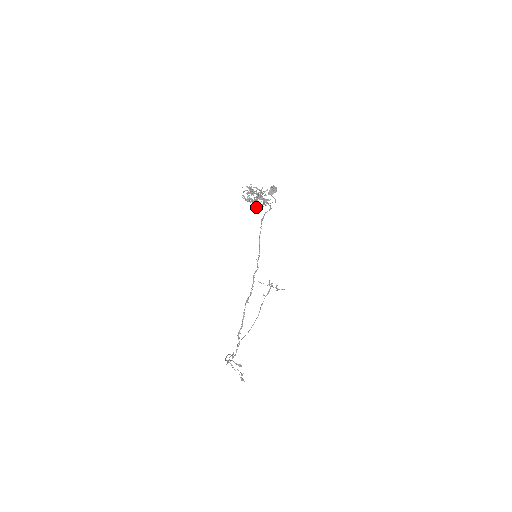
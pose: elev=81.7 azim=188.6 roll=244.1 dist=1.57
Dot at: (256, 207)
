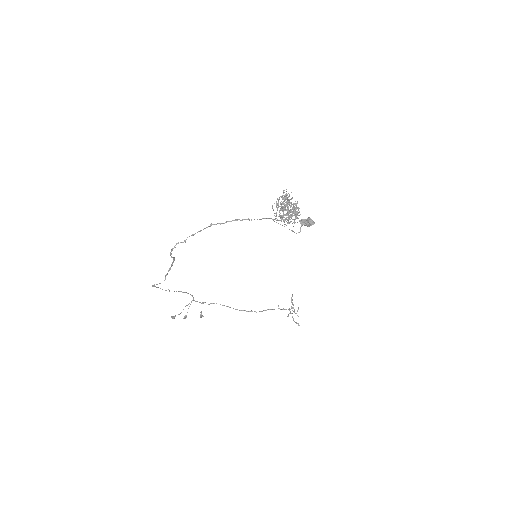
Dot at: occluded
